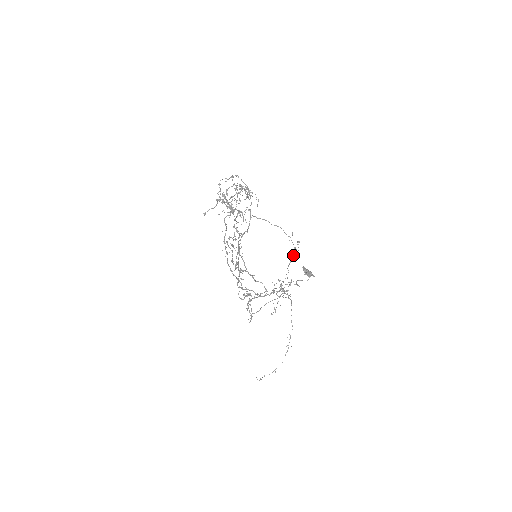
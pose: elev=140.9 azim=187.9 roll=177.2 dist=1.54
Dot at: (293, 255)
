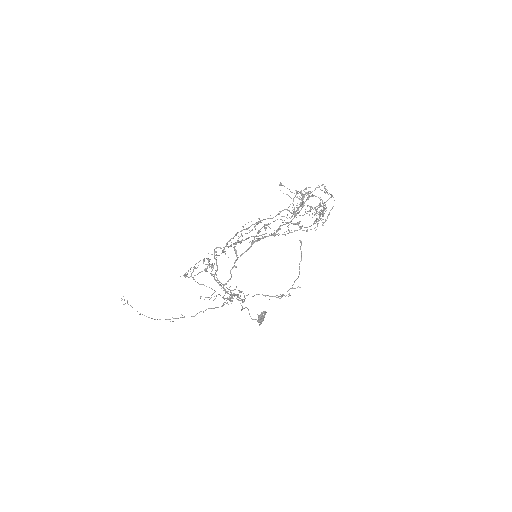
Dot at: (274, 296)
